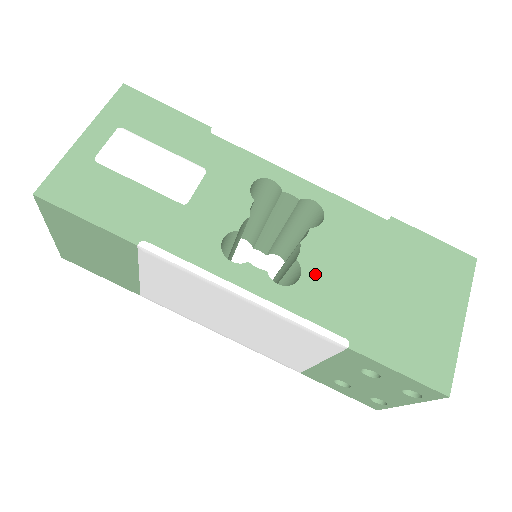
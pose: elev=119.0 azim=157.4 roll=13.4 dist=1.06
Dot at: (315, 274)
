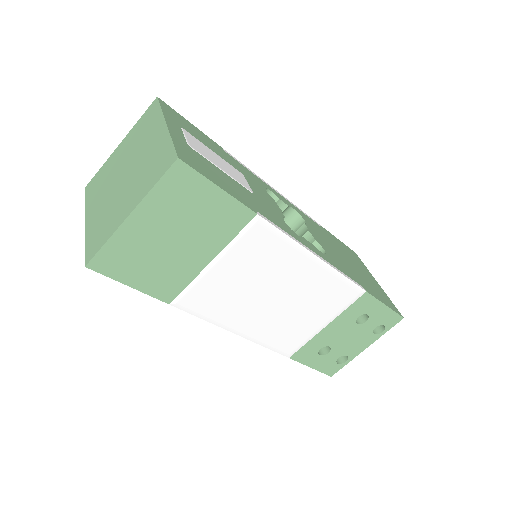
Dot at: (327, 250)
